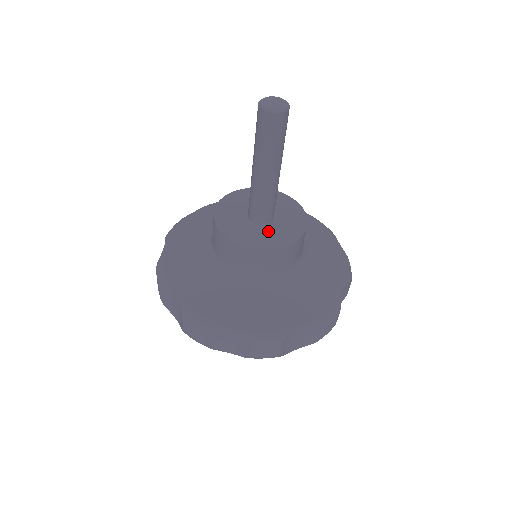
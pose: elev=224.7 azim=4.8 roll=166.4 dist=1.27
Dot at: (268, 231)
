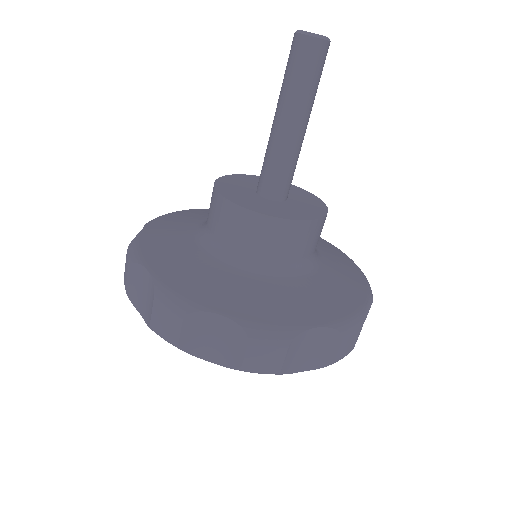
Dot at: (281, 206)
